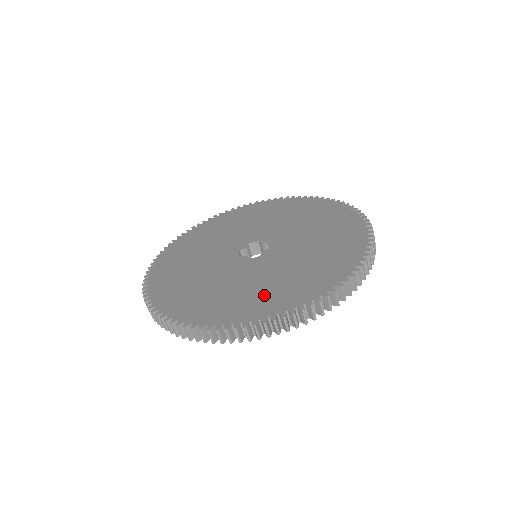
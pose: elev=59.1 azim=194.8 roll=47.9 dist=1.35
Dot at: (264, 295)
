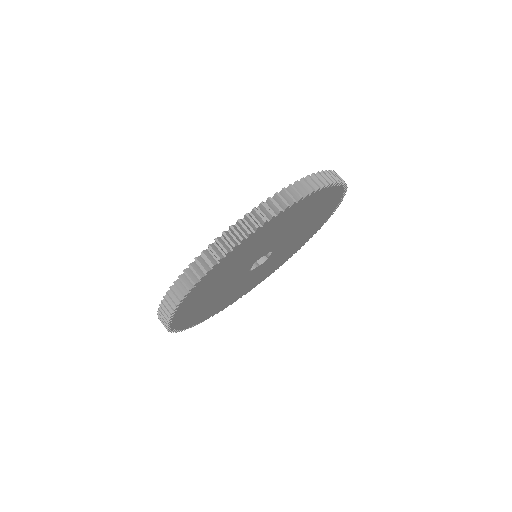
Dot at: occluded
